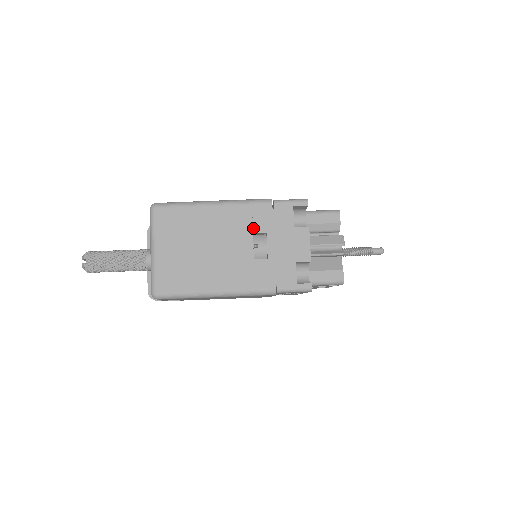
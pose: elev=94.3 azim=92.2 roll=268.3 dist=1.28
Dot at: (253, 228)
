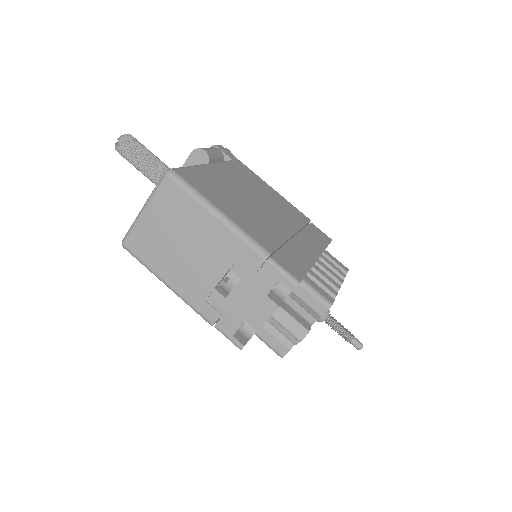
Dot at: (233, 265)
